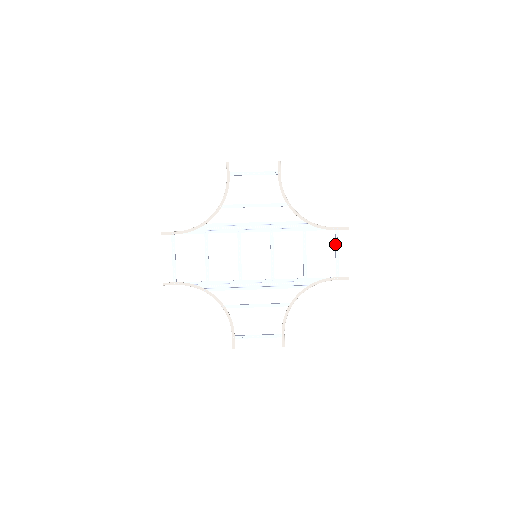
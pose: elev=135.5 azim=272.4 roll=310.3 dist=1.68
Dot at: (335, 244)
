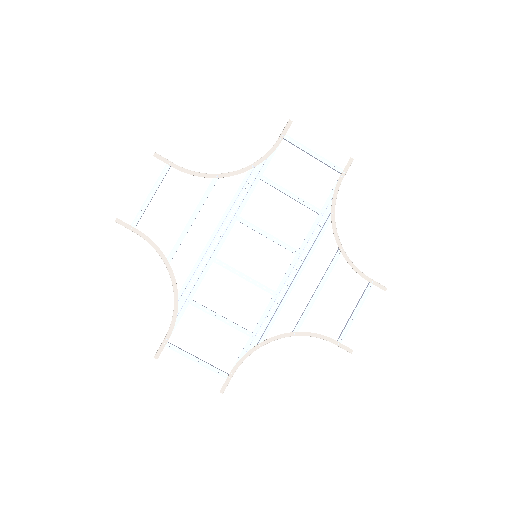
Dot at: occluded
